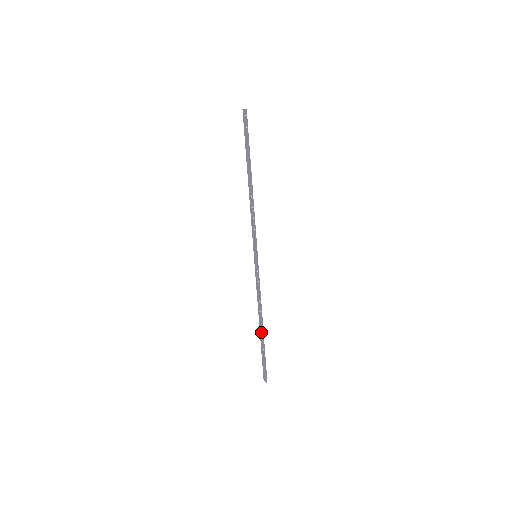
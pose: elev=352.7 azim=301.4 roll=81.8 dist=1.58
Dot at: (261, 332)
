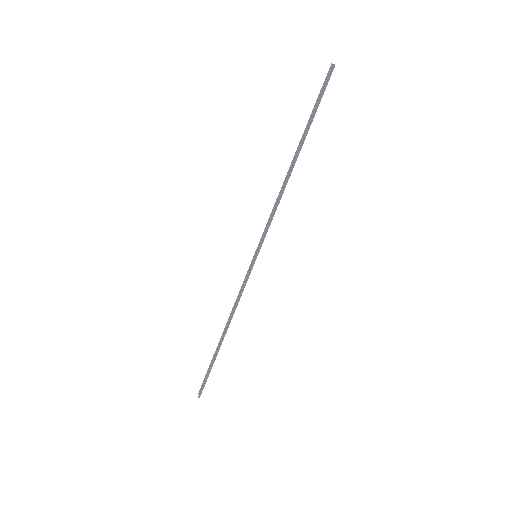
Dot at: (220, 342)
